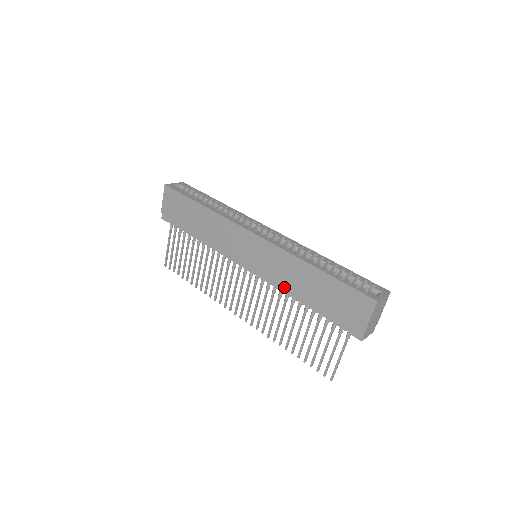
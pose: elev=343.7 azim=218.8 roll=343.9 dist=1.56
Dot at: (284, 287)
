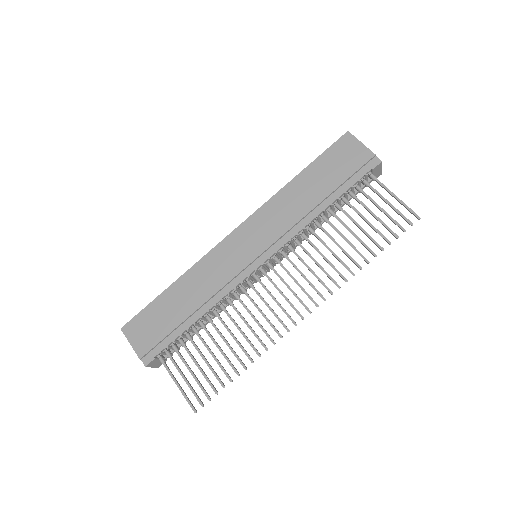
Dot at: (299, 224)
